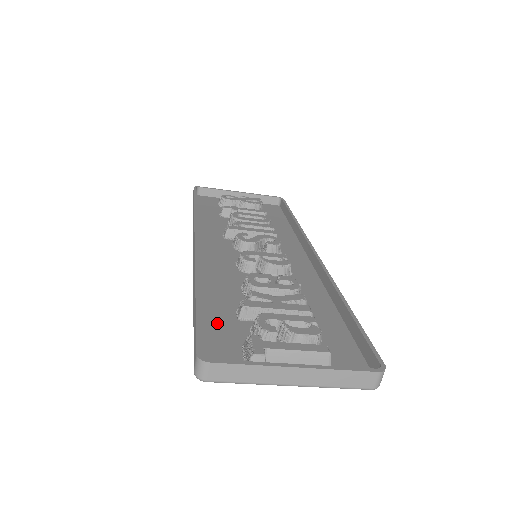
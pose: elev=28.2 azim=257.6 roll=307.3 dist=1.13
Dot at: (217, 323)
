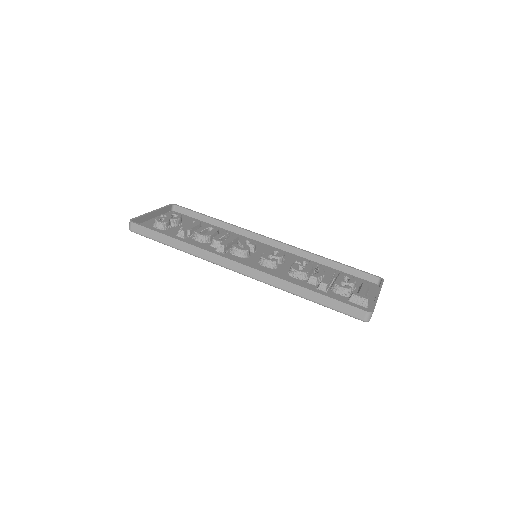
Dot at: occluded
